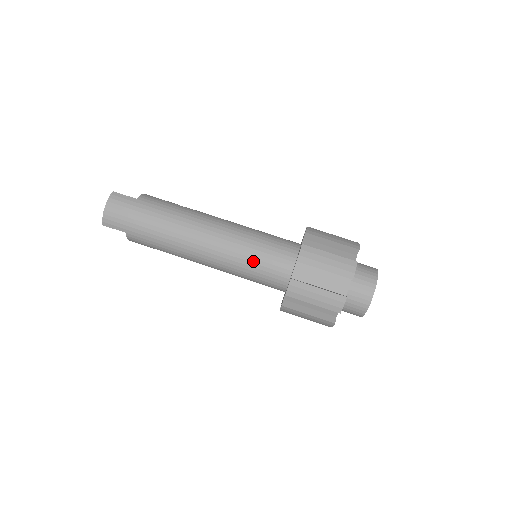
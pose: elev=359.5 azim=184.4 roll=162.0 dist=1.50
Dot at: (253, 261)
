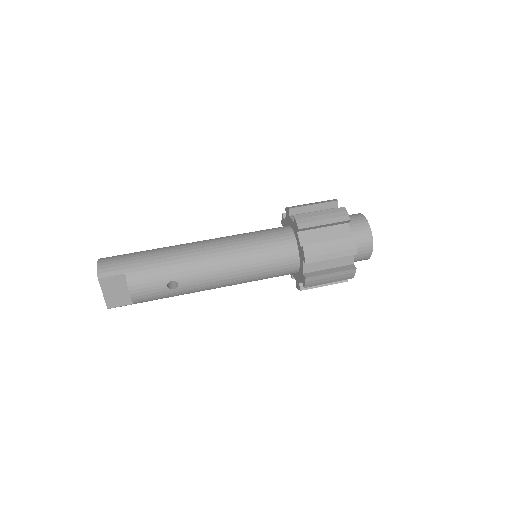
Dot at: (256, 237)
